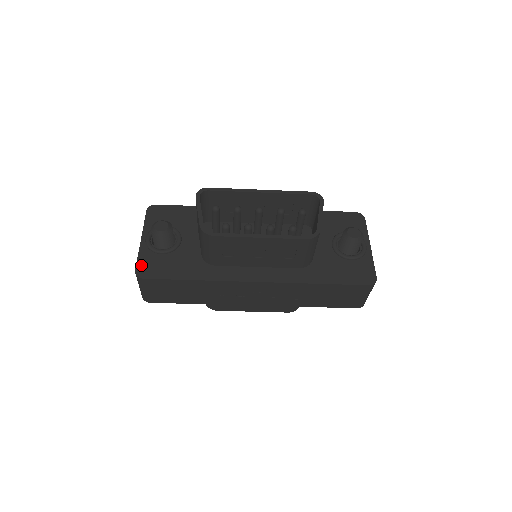
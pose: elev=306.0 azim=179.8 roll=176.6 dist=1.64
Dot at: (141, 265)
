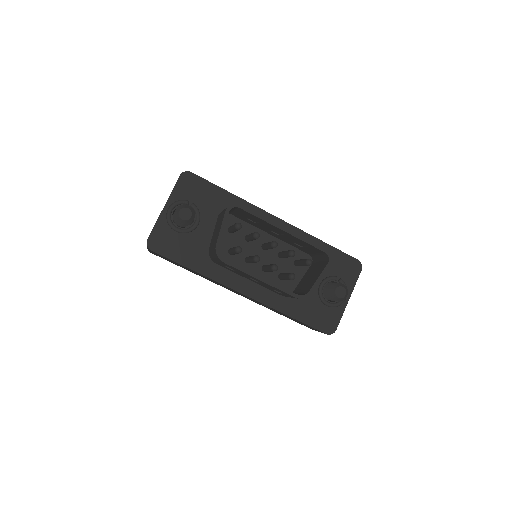
Dot at: (154, 236)
